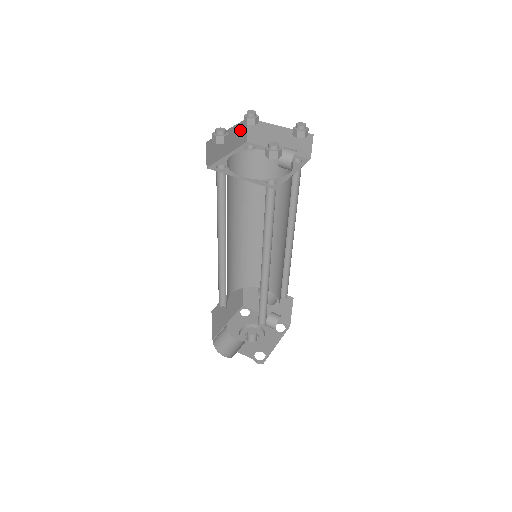
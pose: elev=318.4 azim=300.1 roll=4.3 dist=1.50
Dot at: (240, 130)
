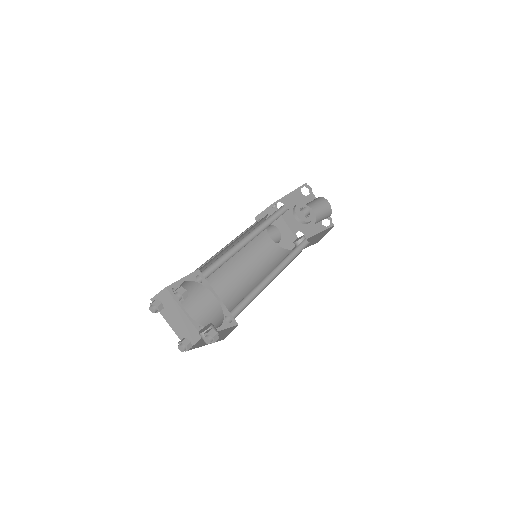
Dot at: occluded
